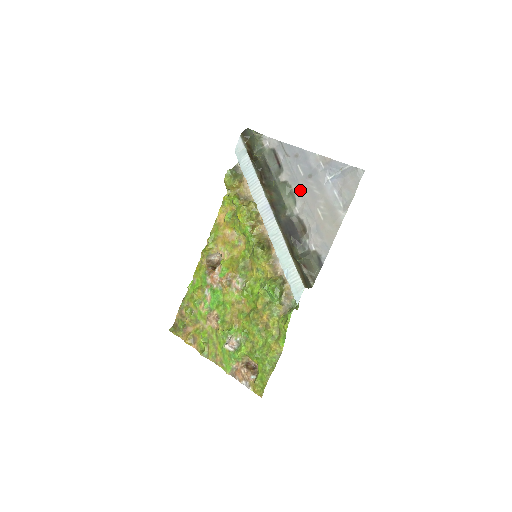
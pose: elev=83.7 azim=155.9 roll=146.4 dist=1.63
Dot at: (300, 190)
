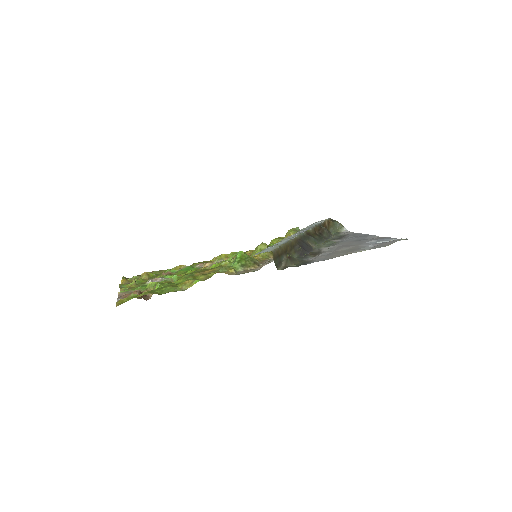
Dot at: (341, 243)
